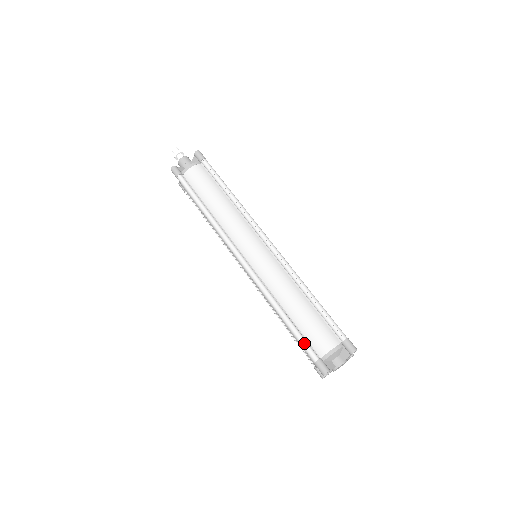
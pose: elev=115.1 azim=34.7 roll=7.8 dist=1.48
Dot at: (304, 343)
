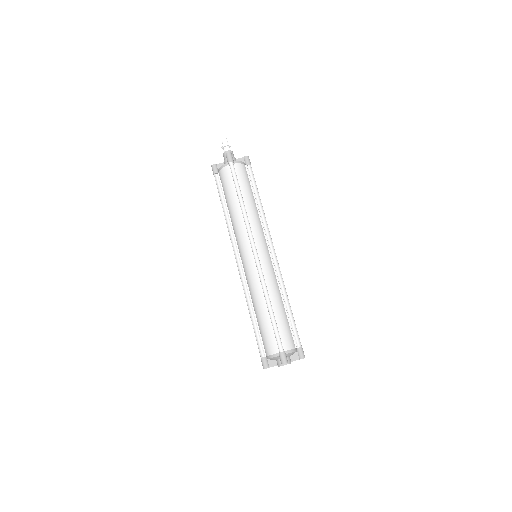
Dot at: (257, 342)
